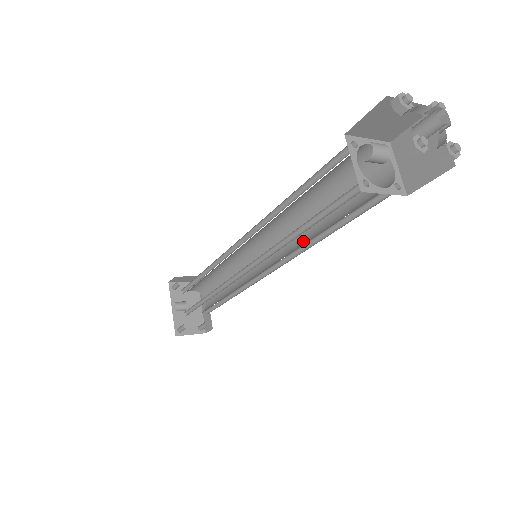
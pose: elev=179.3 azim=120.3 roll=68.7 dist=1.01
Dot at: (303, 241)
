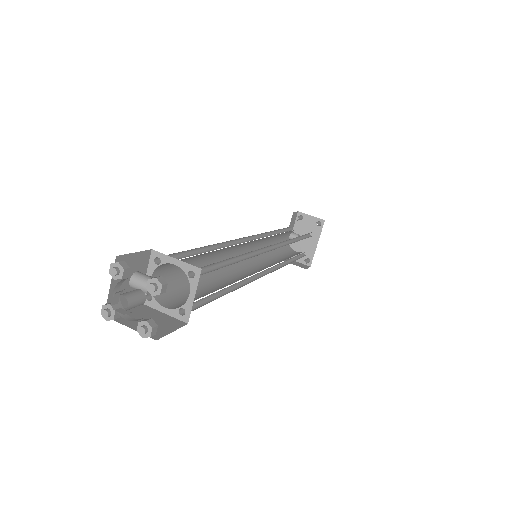
Dot at: occluded
